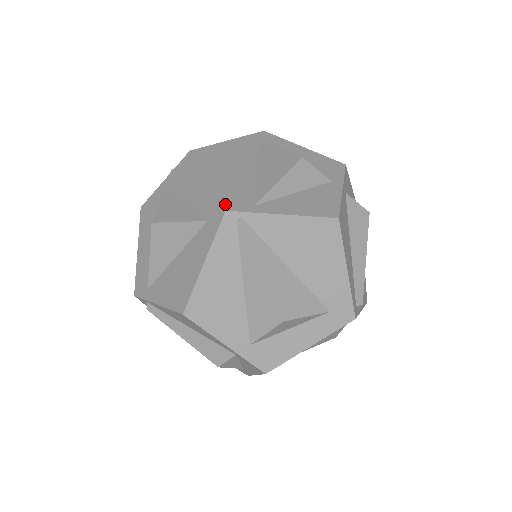
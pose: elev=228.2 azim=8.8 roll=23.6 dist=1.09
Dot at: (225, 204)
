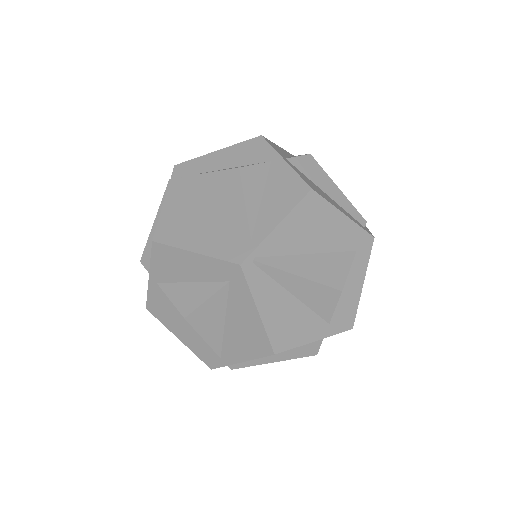
Dot at: (233, 260)
